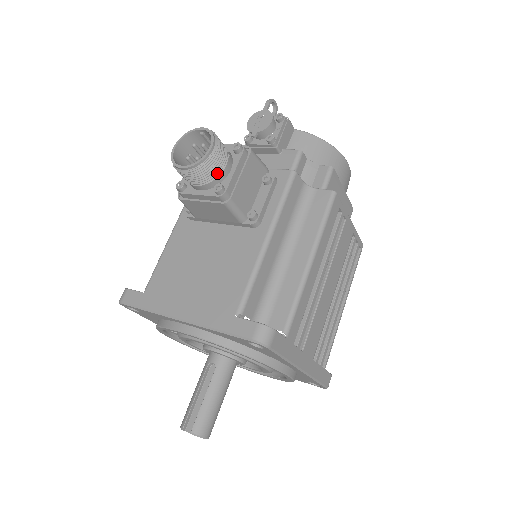
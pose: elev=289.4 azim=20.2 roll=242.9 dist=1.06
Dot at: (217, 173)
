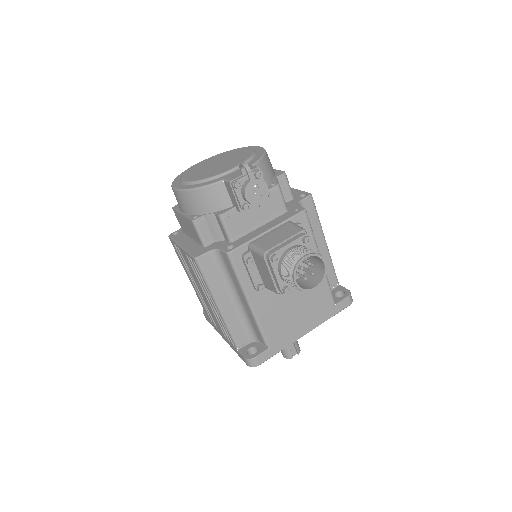
Dot at: (317, 267)
